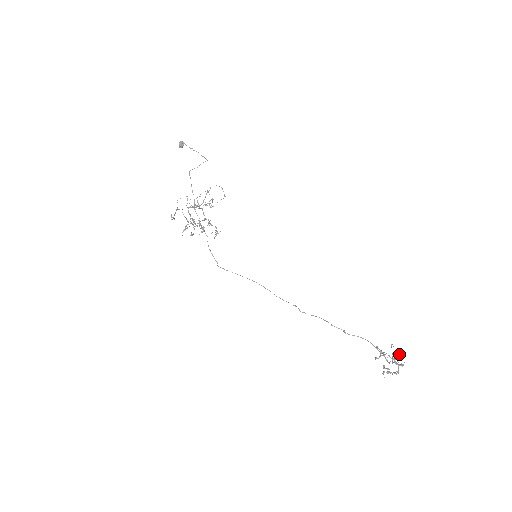
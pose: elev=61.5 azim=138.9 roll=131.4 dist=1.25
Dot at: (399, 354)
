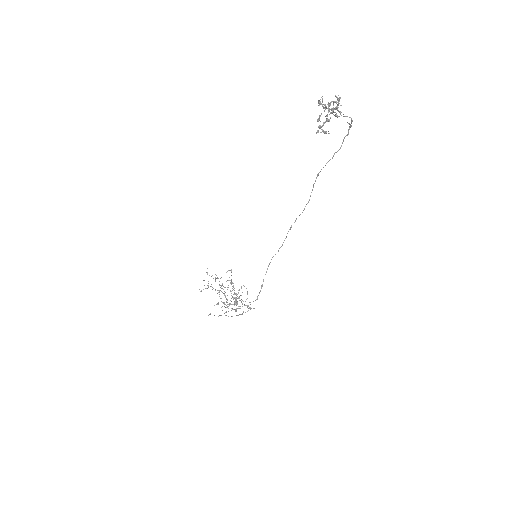
Dot at: occluded
